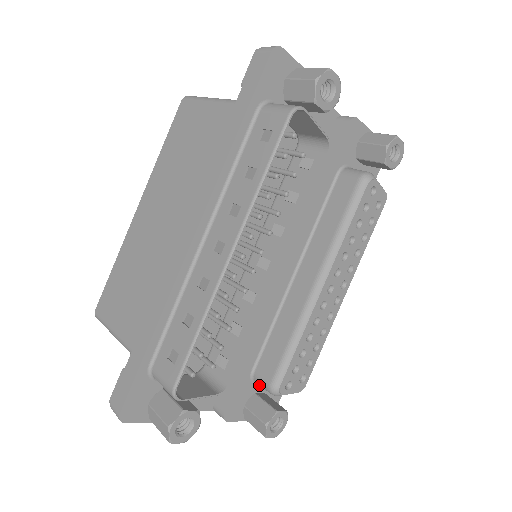
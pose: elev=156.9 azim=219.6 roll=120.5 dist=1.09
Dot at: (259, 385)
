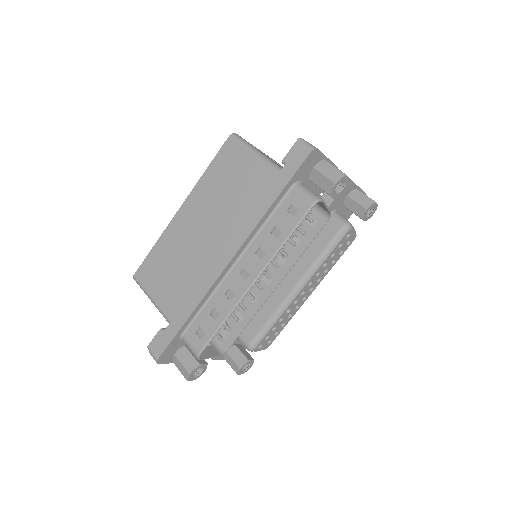
Dot at: occluded
